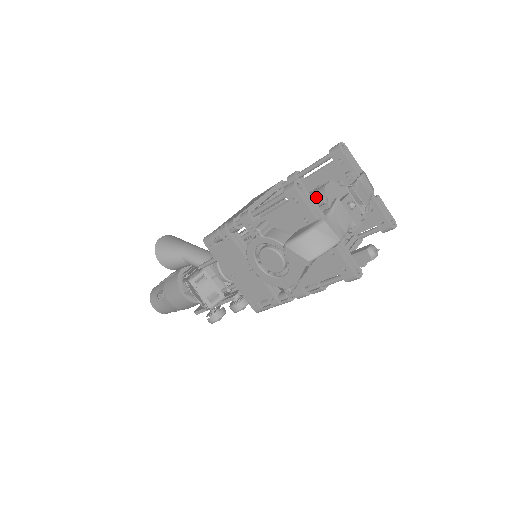
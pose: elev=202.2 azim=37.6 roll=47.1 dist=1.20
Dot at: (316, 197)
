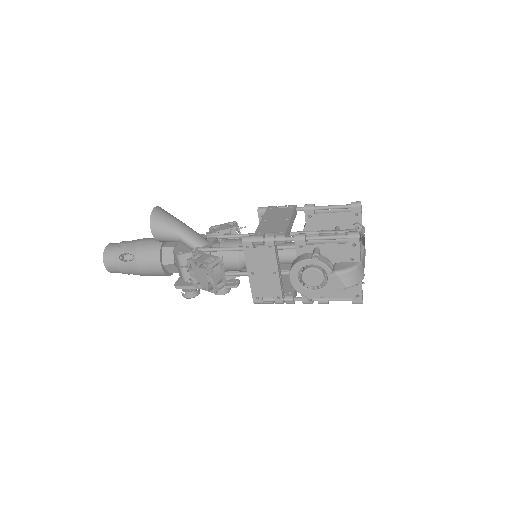
Dot at: occluded
